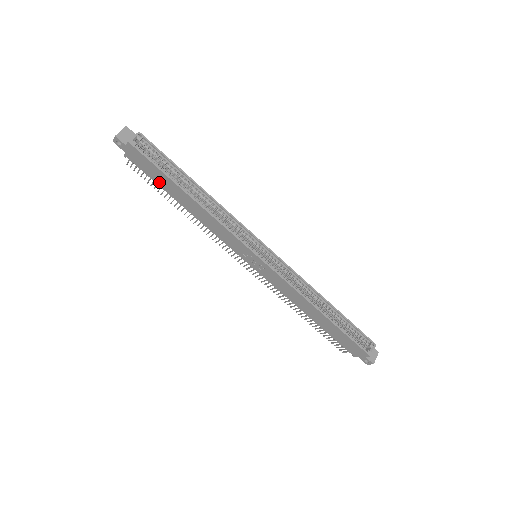
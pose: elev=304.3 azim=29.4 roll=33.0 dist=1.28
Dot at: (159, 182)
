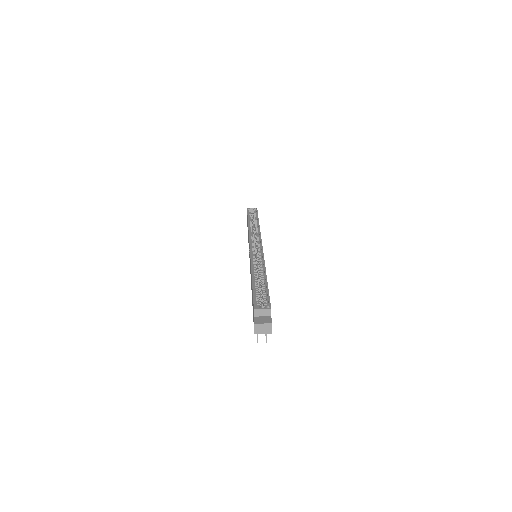
Dot at: occluded
